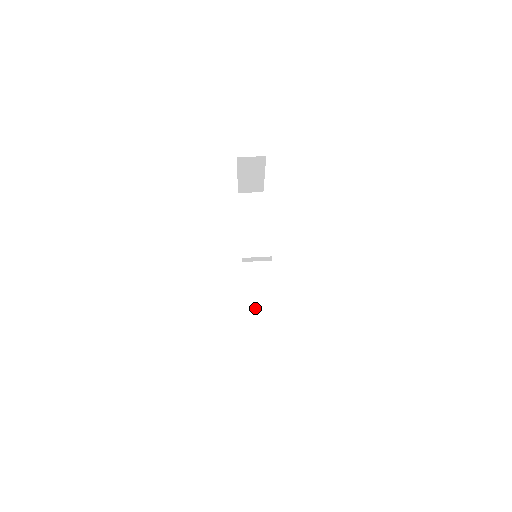
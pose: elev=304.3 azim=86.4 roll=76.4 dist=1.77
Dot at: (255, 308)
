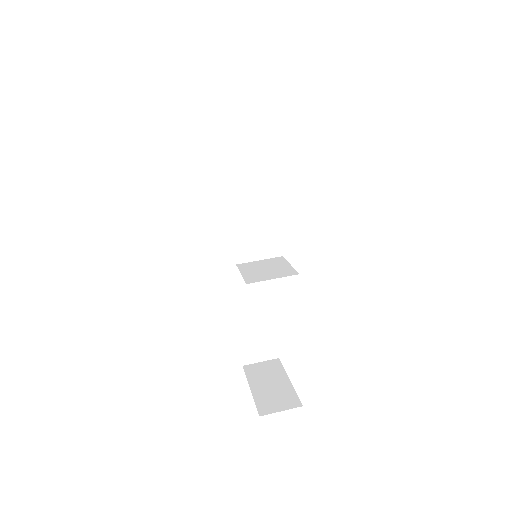
Dot at: (249, 302)
